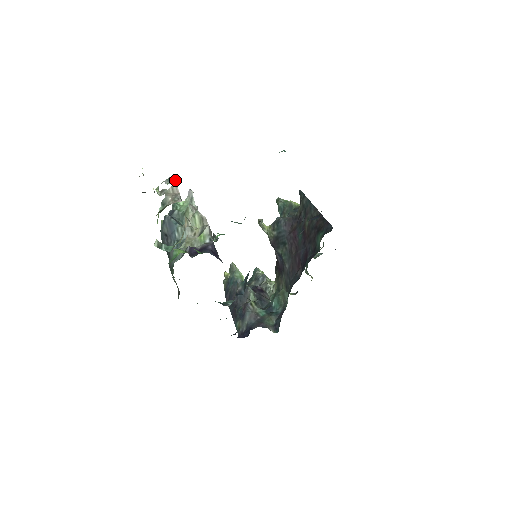
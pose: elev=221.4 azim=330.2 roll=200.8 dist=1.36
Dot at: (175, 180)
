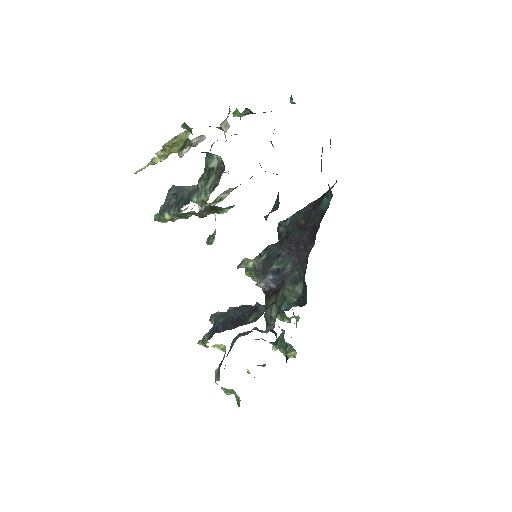
Dot at: occluded
